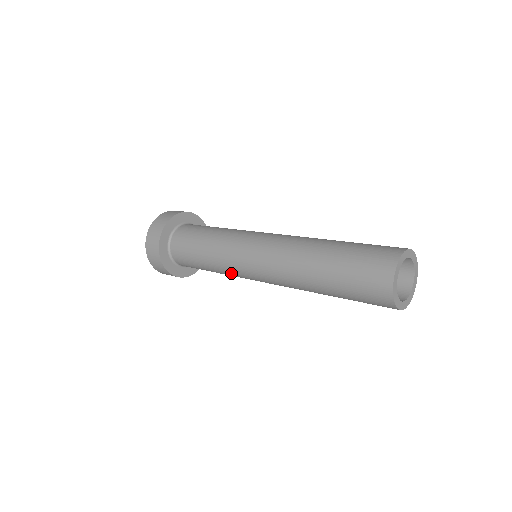
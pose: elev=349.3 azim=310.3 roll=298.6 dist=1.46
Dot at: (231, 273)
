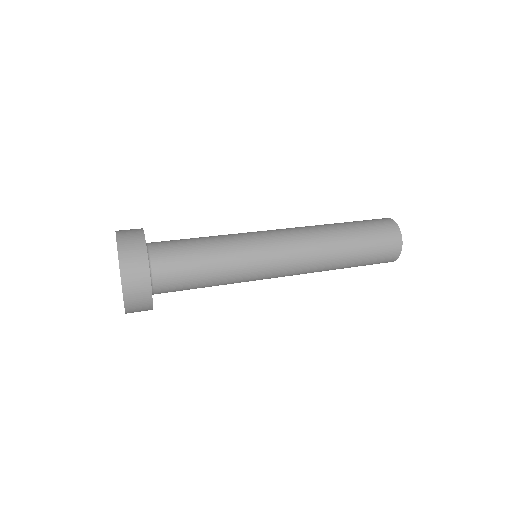
Dot at: (245, 266)
